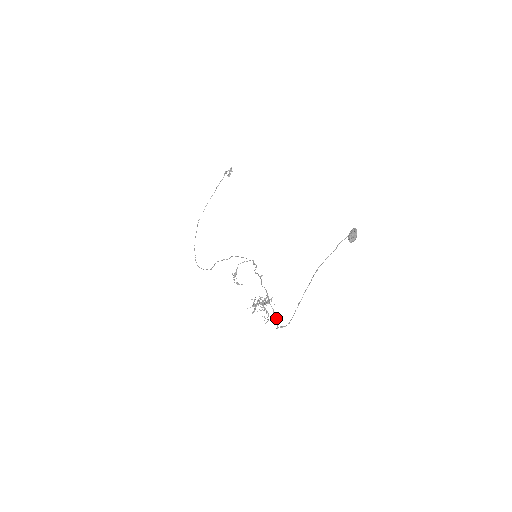
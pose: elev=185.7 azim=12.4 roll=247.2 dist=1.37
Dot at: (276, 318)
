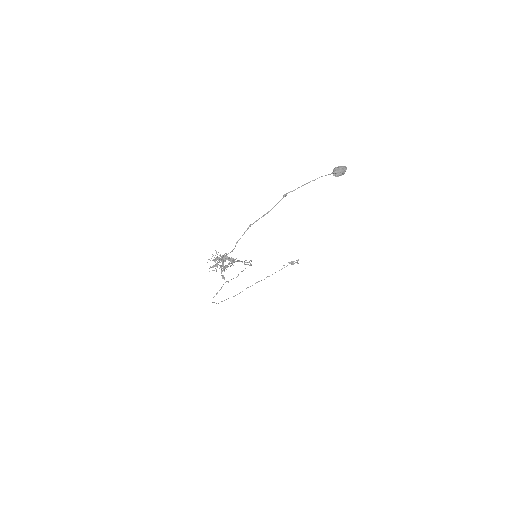
Dot at: occluded
